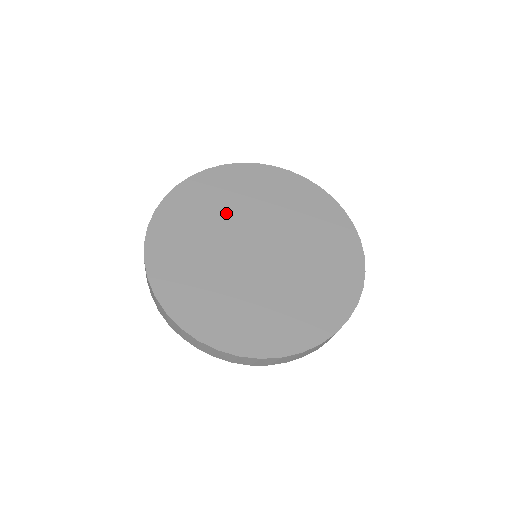
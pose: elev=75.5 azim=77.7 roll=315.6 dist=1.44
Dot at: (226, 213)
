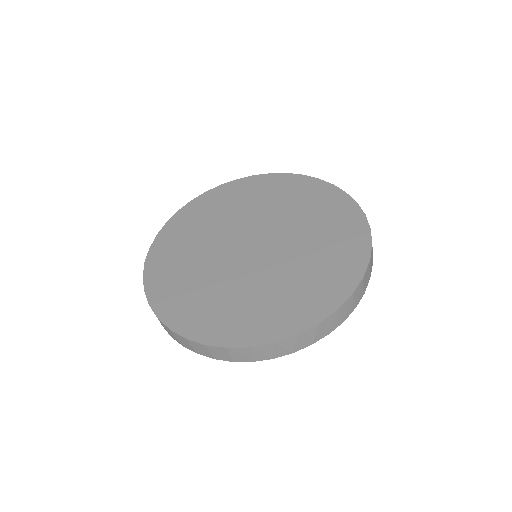
Dot at: (216, 227)
